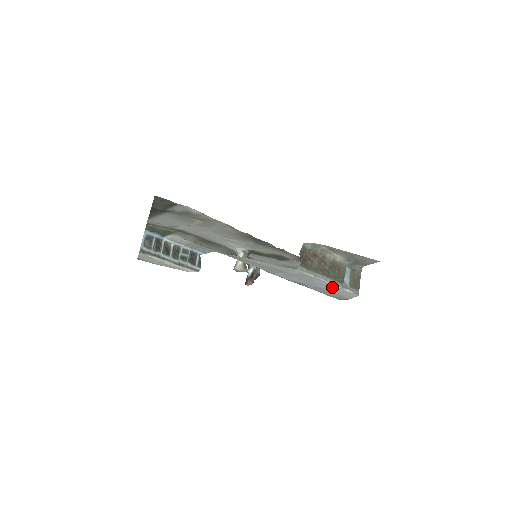
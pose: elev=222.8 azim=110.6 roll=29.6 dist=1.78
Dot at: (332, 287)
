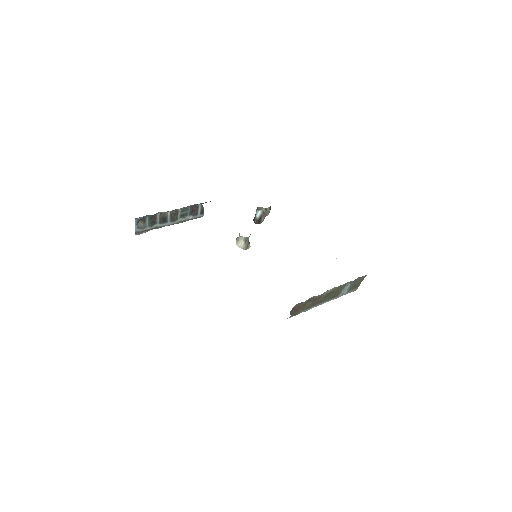
Dot at: occluded
